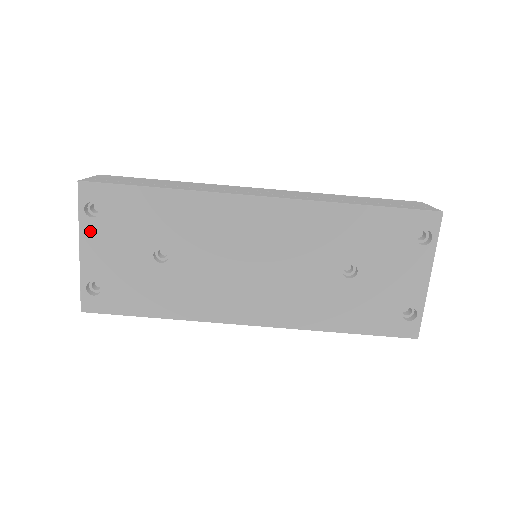
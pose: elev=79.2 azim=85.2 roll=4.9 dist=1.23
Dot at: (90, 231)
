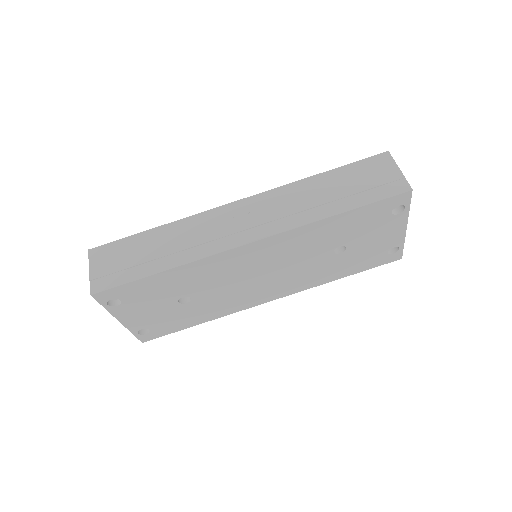
Dot at: (121, 312)
